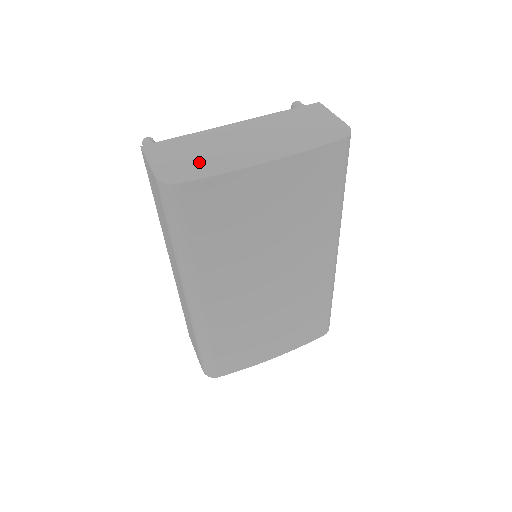
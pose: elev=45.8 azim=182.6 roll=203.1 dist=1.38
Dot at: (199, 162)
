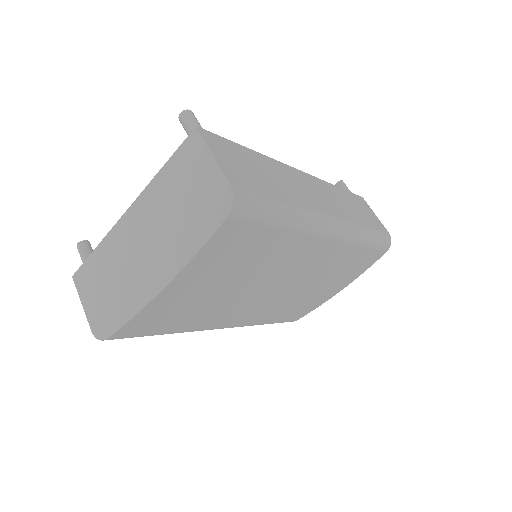
Dot at: (113, 299)
